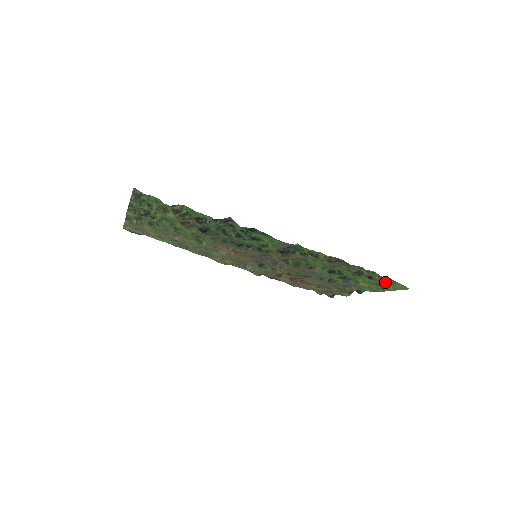
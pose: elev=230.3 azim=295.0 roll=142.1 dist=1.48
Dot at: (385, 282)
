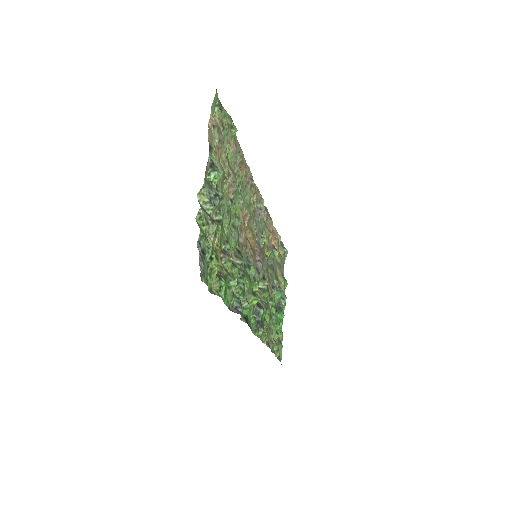
Dot at: (279, 353)
